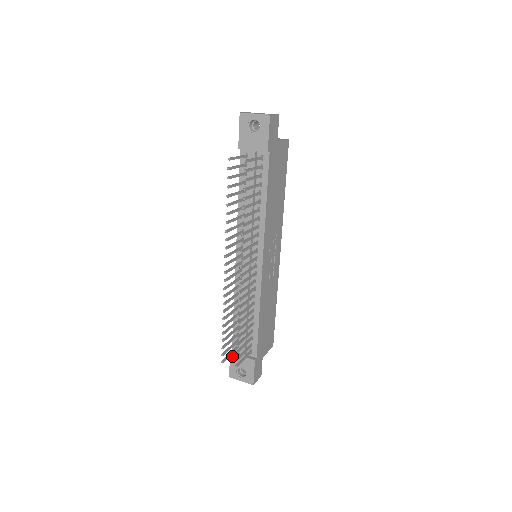
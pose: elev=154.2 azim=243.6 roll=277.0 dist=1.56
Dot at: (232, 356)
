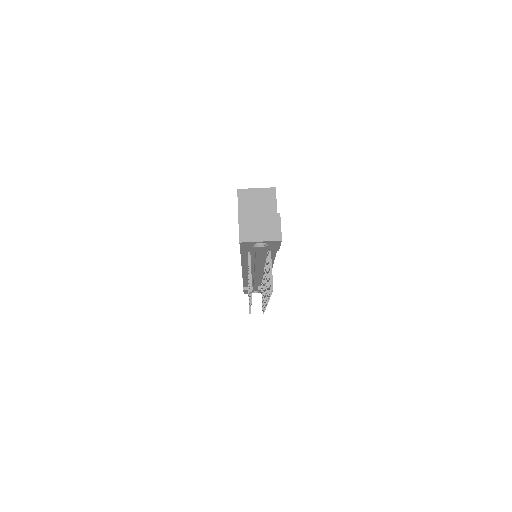
Dot at: occluded
